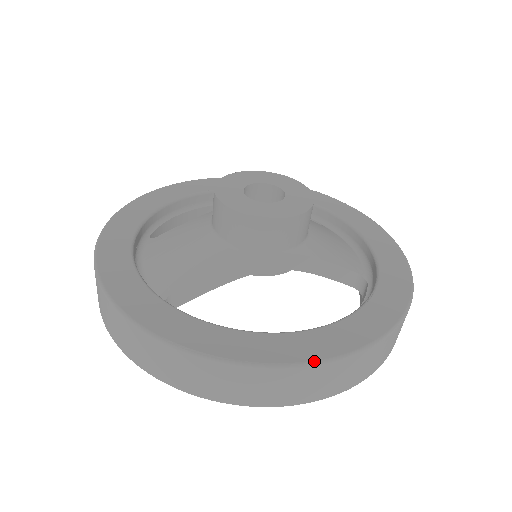
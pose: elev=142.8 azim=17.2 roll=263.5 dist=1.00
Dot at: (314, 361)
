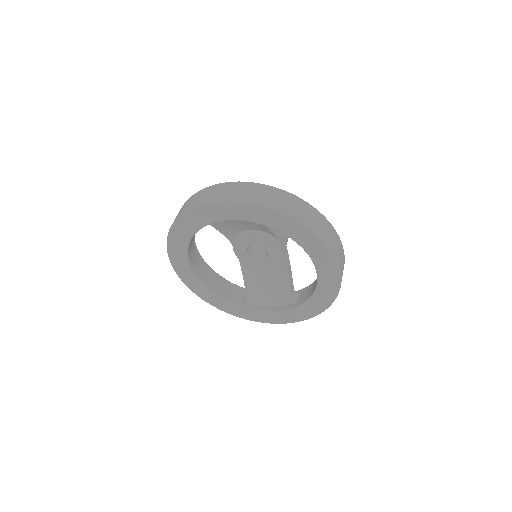
Dot at: (342, 245)
